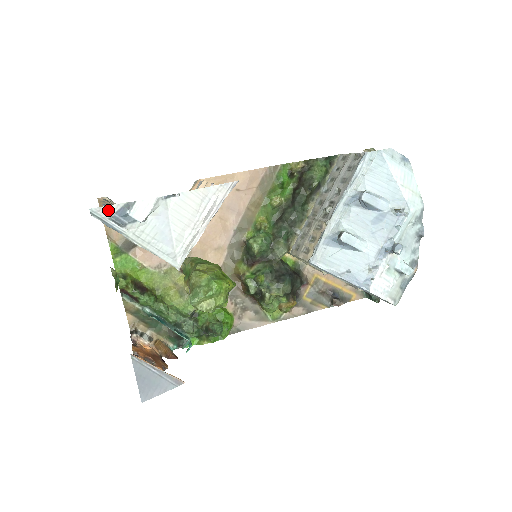
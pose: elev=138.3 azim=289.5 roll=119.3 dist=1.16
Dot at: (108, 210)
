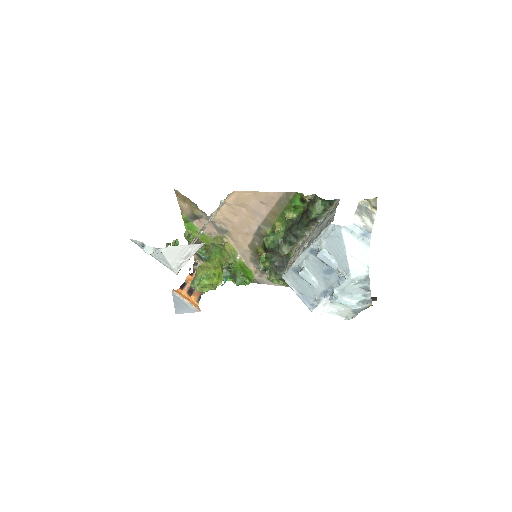
Dot at: (137, 242)
